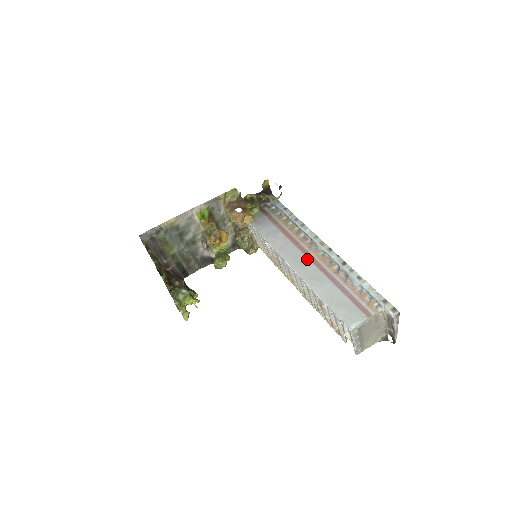
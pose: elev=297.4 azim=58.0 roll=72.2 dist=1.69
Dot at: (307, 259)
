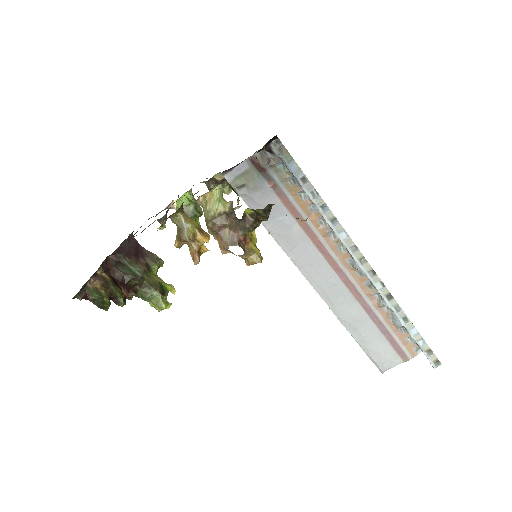
Dot at: (336, 277)
